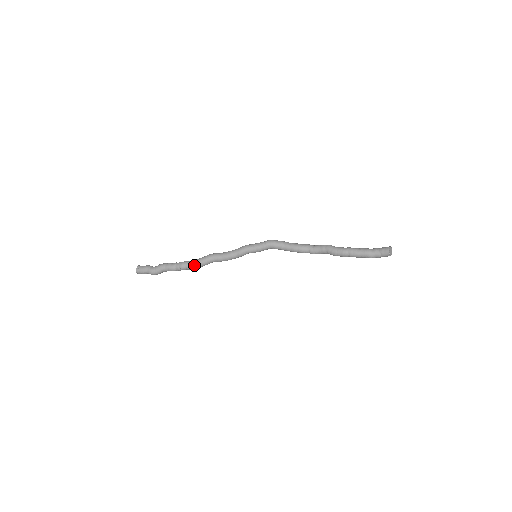
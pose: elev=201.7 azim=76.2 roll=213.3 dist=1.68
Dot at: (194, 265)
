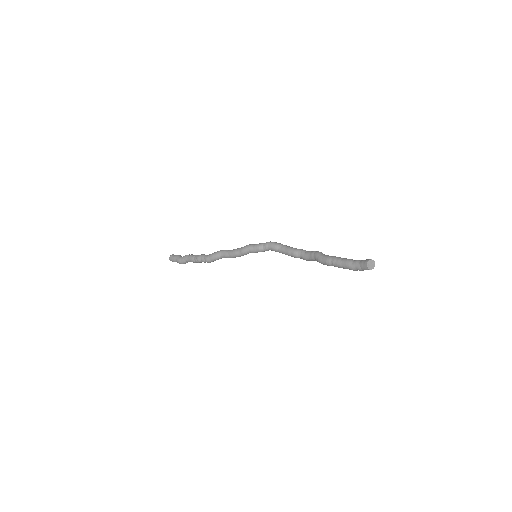
Dot at: (207, 258)
